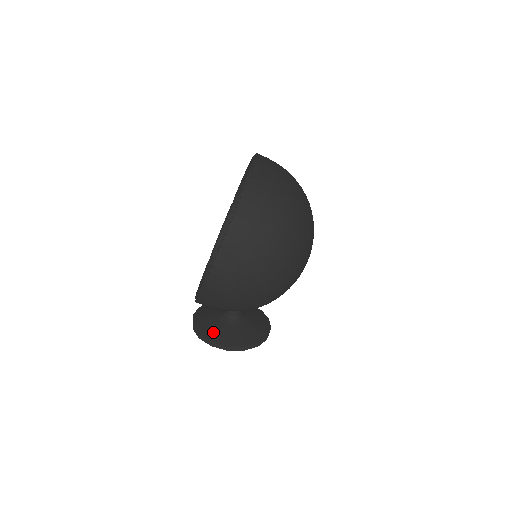
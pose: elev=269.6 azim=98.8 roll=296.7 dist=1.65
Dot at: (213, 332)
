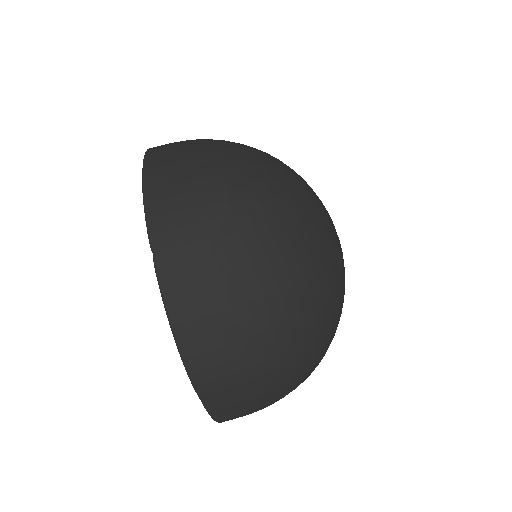
Dot at: occluded
